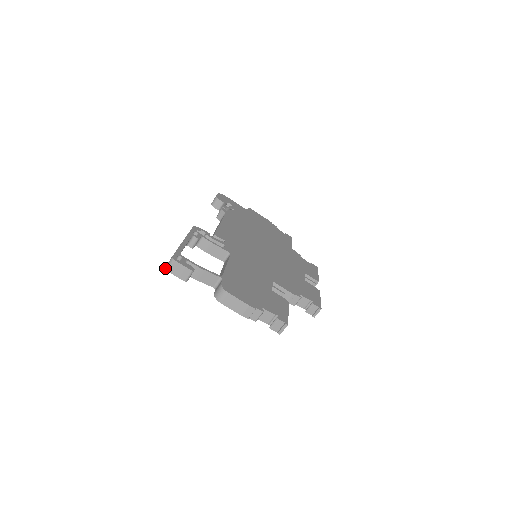
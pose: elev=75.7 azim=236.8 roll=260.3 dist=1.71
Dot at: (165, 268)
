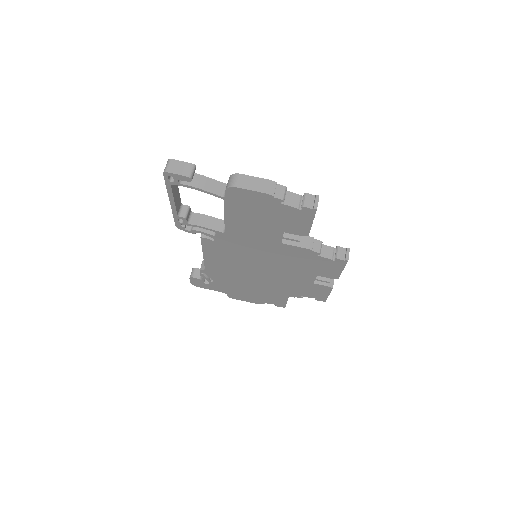
Dot at: (163, 172)
